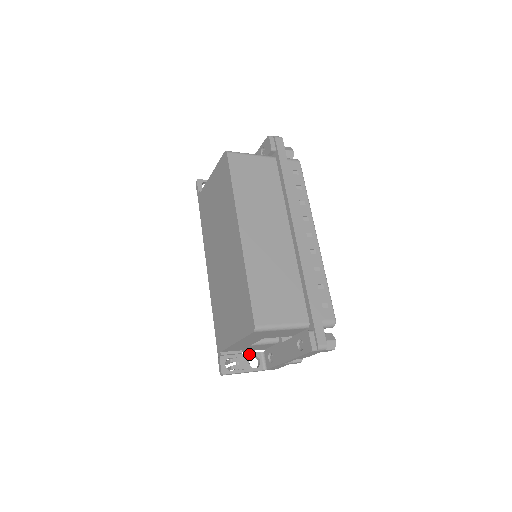
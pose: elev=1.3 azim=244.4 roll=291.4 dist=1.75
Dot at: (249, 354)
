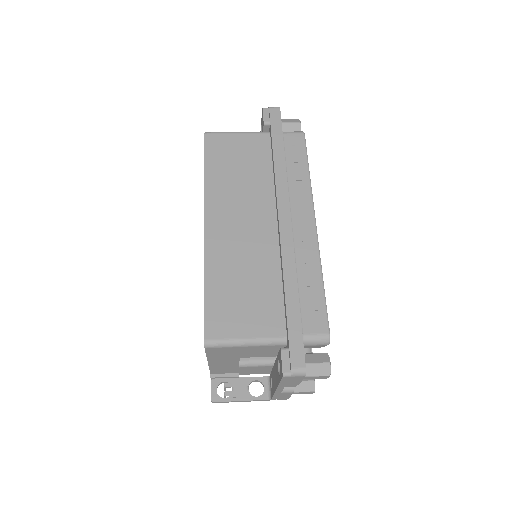
Dot at: (250, 378)
